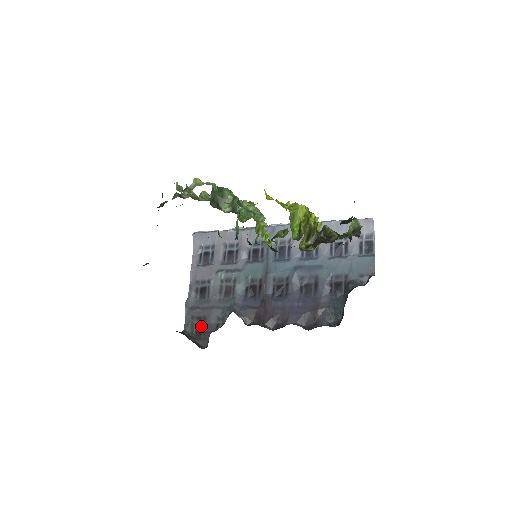
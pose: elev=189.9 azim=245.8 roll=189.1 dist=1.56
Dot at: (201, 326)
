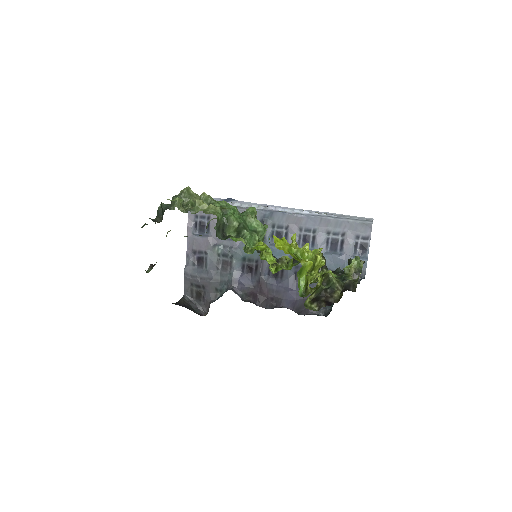
Dot at: (200, 293)
